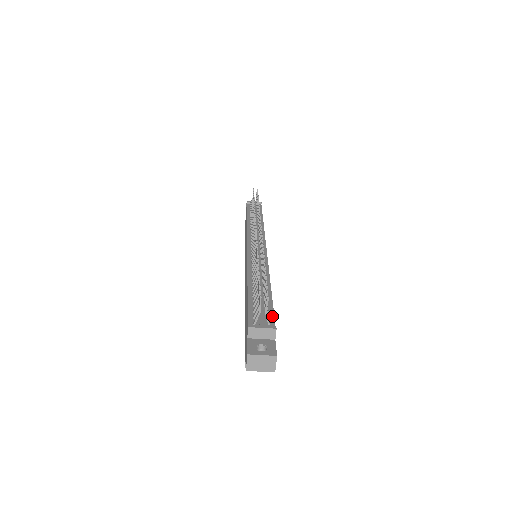
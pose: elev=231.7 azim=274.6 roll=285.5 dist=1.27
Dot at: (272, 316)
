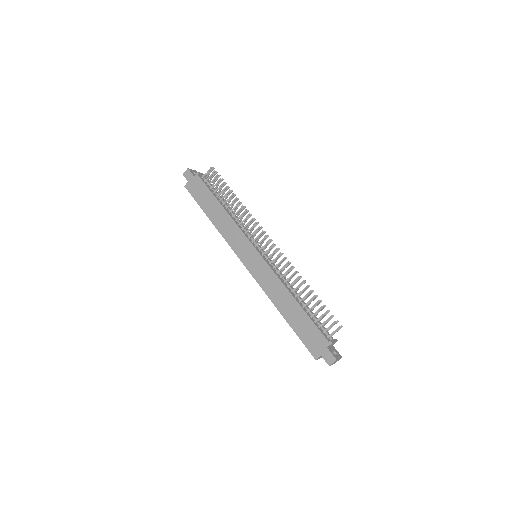
Dot at: occluded
